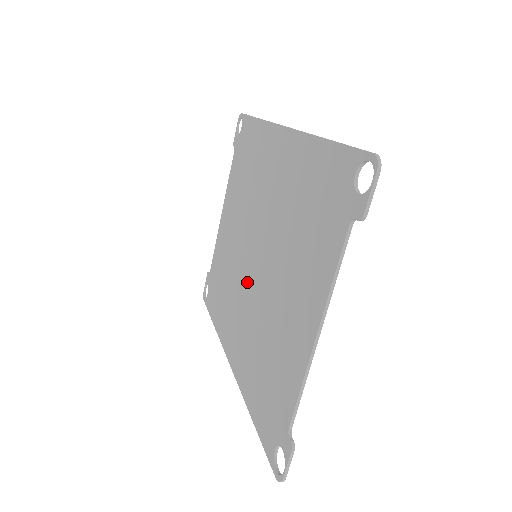
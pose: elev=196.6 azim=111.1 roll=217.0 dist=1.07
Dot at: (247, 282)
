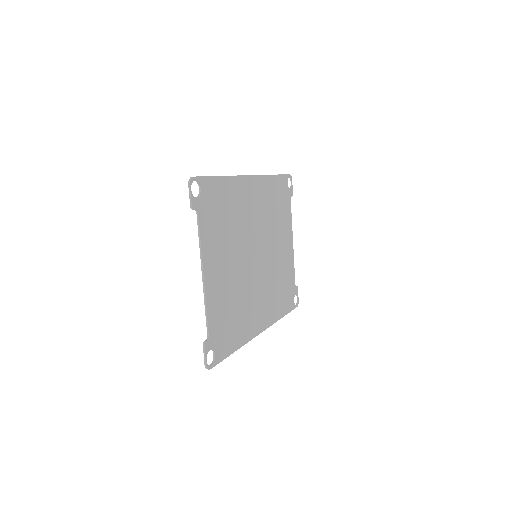
Dot at: (257, 274)
